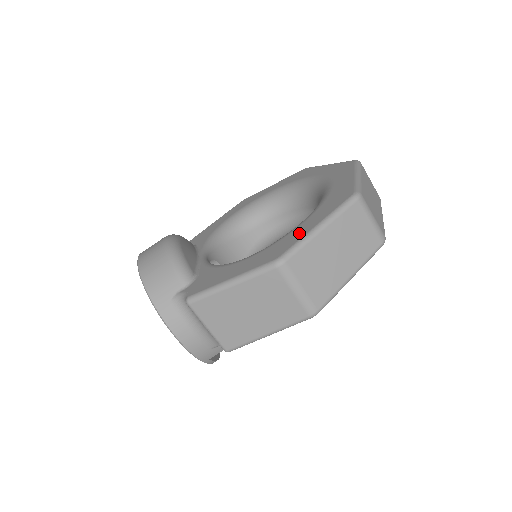
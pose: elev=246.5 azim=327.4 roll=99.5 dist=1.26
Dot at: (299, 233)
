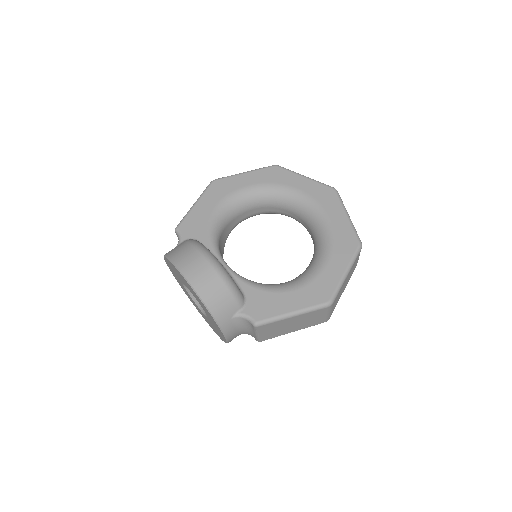
Dot at: (333, 276)
